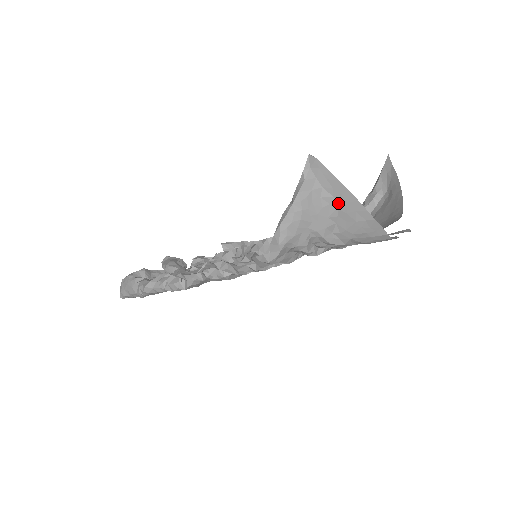
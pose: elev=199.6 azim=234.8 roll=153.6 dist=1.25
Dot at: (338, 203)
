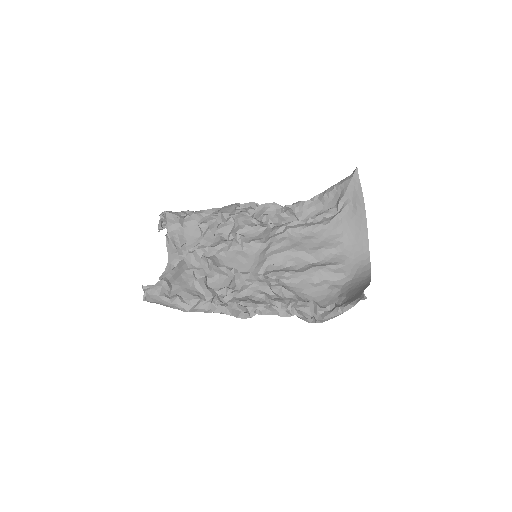
Dot at: occluded
